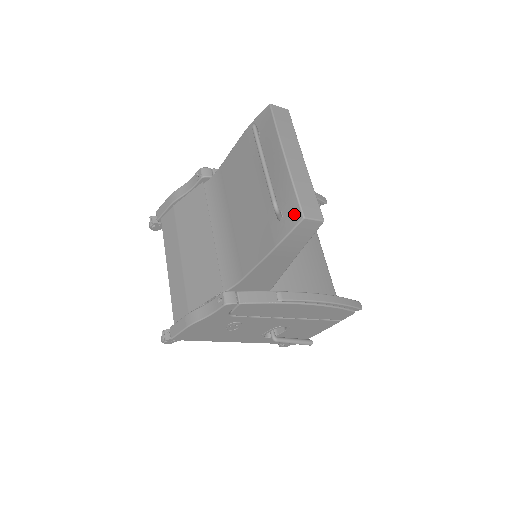
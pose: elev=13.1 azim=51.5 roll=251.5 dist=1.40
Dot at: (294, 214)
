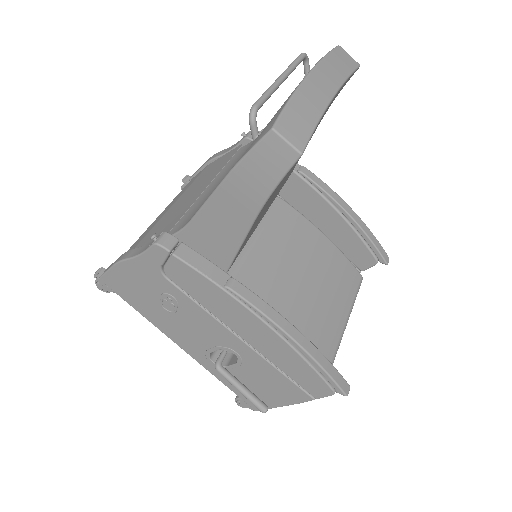
Dot at: (268, 127)
